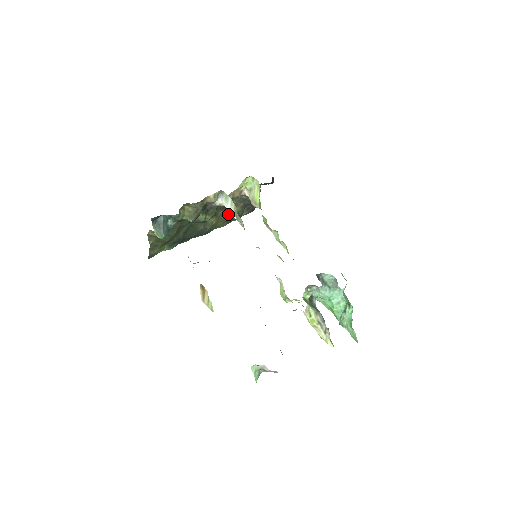
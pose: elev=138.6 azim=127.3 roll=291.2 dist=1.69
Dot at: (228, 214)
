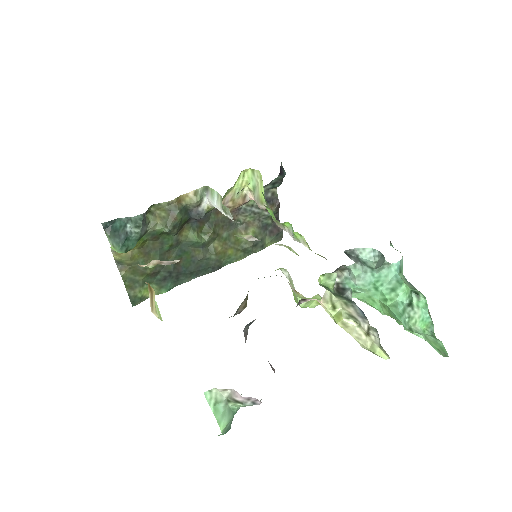
Dot at: (239, 237)
